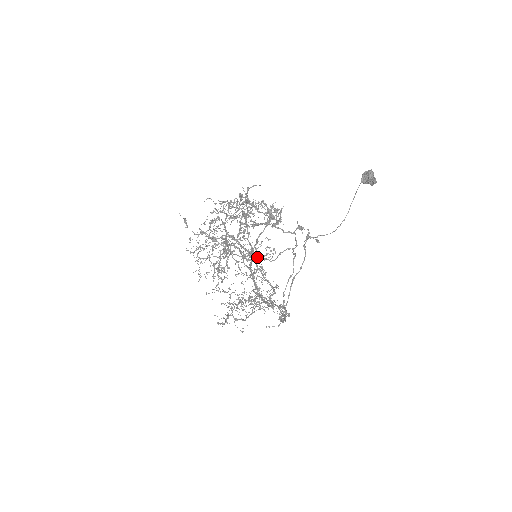
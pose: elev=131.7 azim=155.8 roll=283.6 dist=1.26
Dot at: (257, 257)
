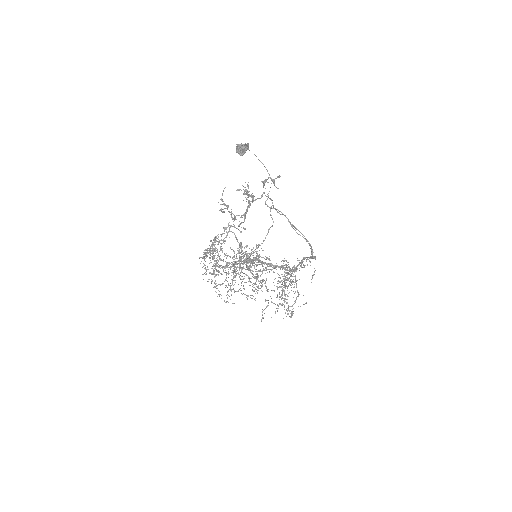
Dot at: occluded
